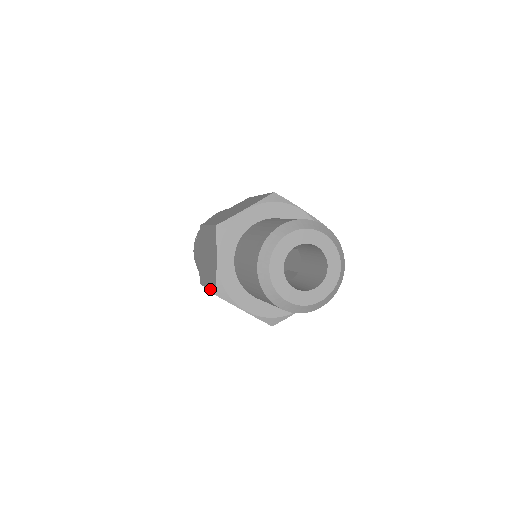
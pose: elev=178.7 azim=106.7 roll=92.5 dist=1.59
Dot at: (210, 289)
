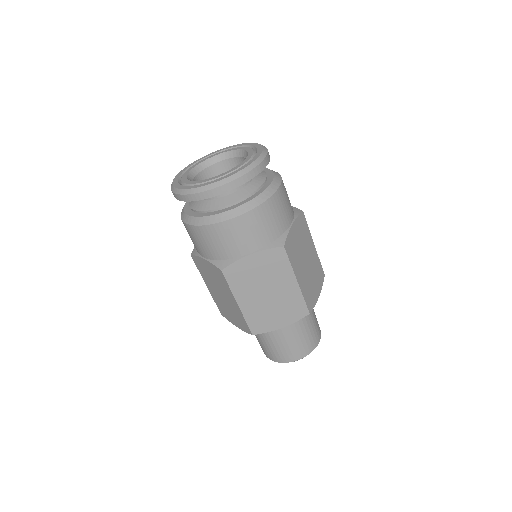
Dot at: (214, 300)
